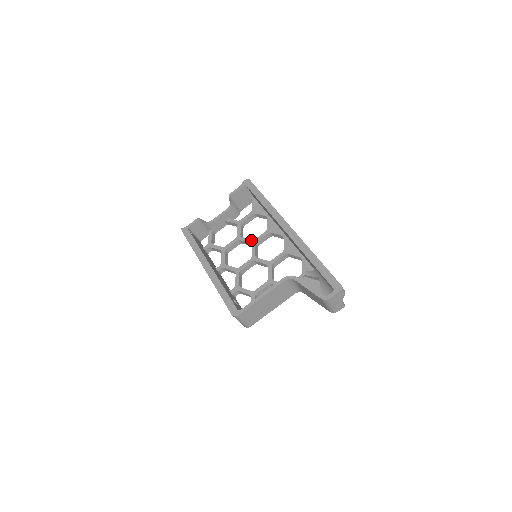
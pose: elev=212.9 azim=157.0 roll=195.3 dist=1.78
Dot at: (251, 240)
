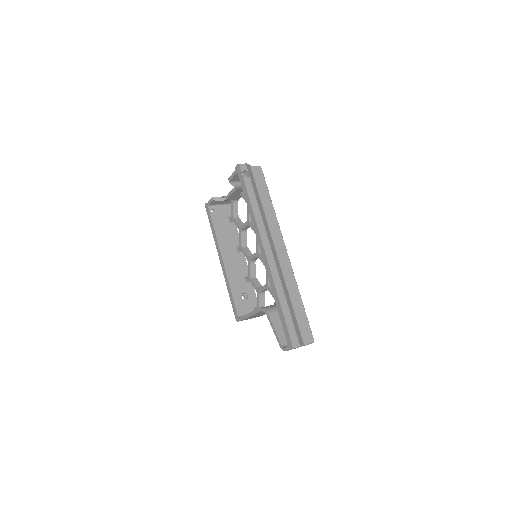
Dot at: occluded
